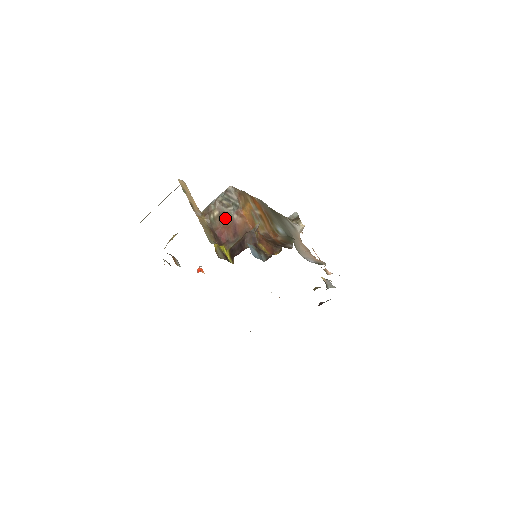
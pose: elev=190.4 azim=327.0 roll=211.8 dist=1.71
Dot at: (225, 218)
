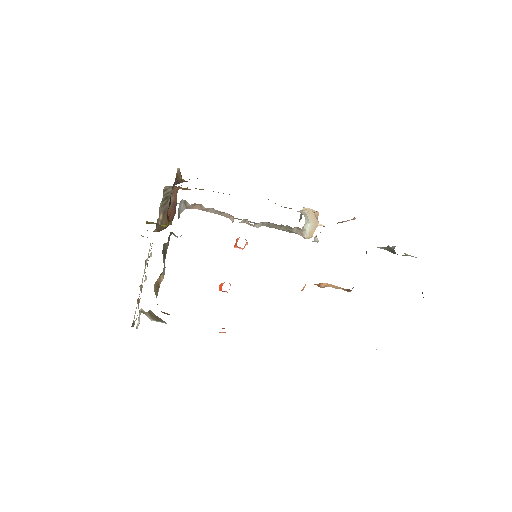
Dot at: occluded
